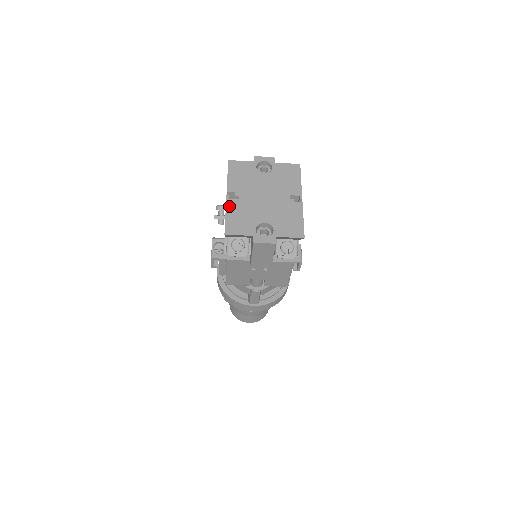
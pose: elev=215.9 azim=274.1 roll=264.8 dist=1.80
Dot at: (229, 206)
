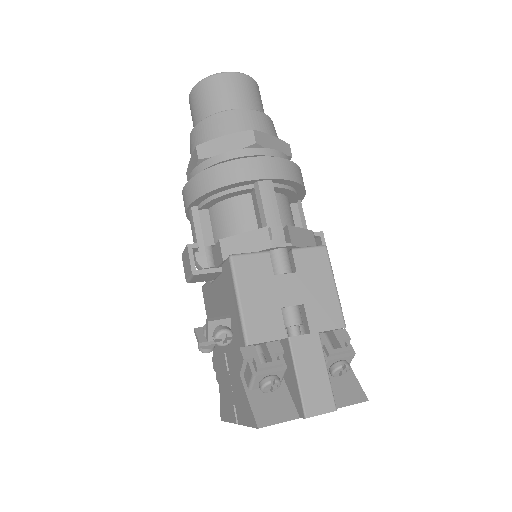
Dot at: occluded
